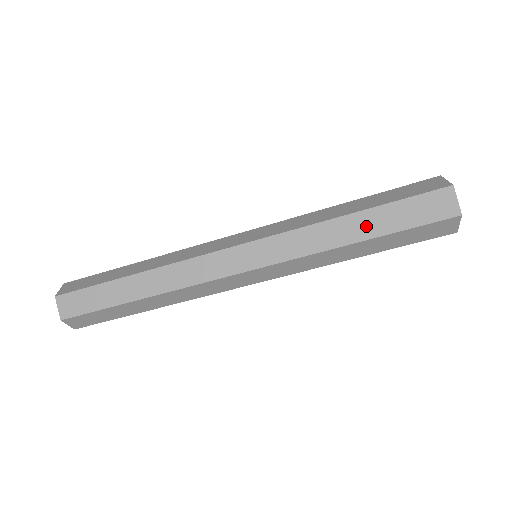
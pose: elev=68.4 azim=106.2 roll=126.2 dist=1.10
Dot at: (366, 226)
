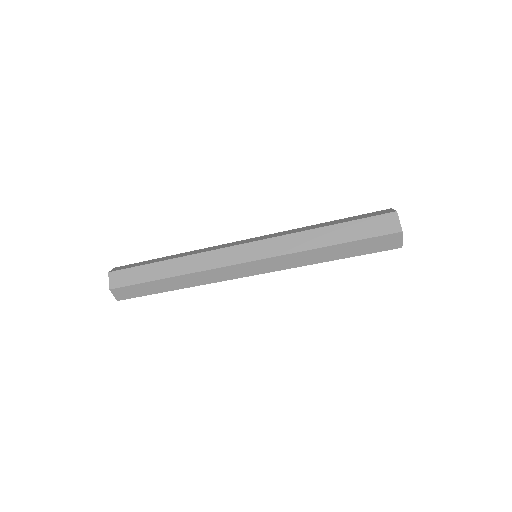
Dot at: (335, 235)
